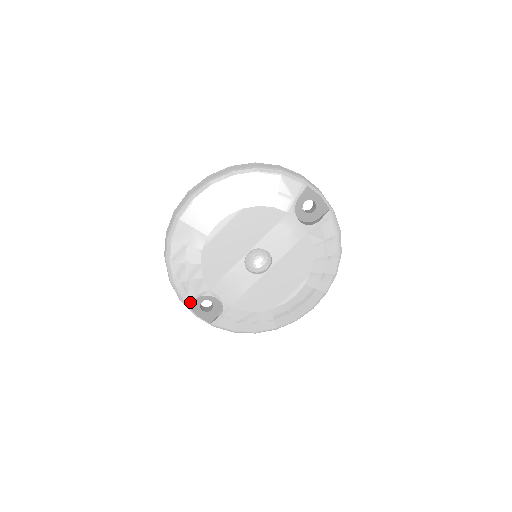
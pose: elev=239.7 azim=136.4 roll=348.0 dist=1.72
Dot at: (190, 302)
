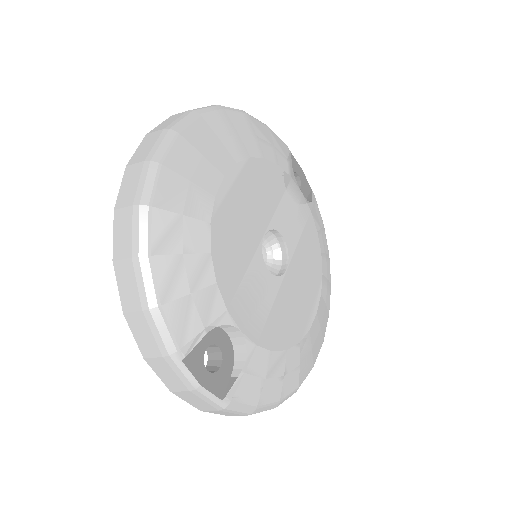
Dot at: (187, 354)
